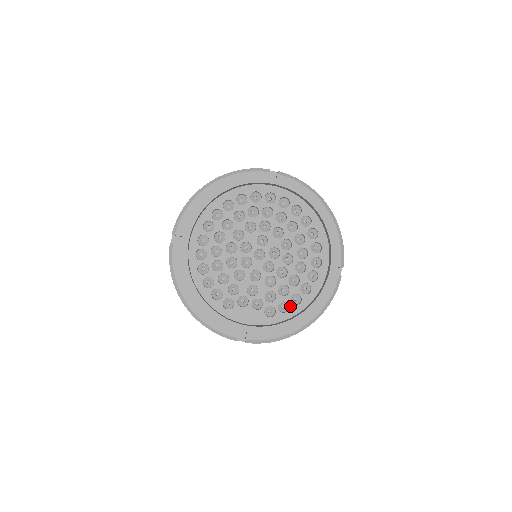
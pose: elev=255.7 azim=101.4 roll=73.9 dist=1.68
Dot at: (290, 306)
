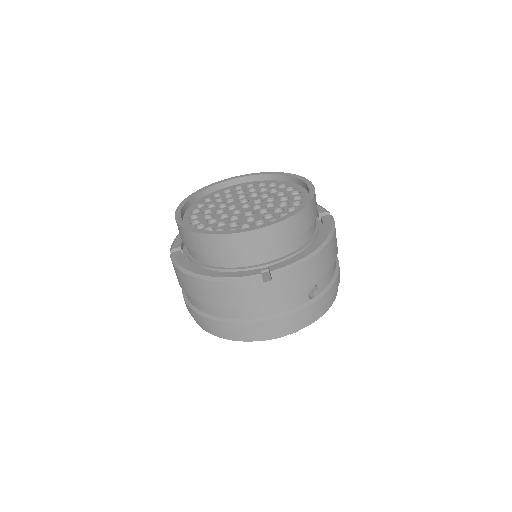
Dot at: occluded
